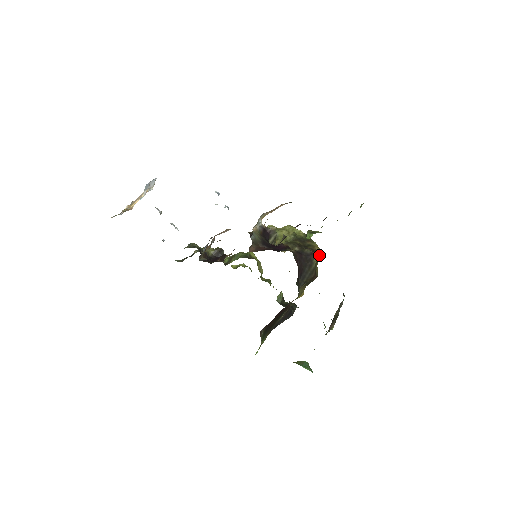
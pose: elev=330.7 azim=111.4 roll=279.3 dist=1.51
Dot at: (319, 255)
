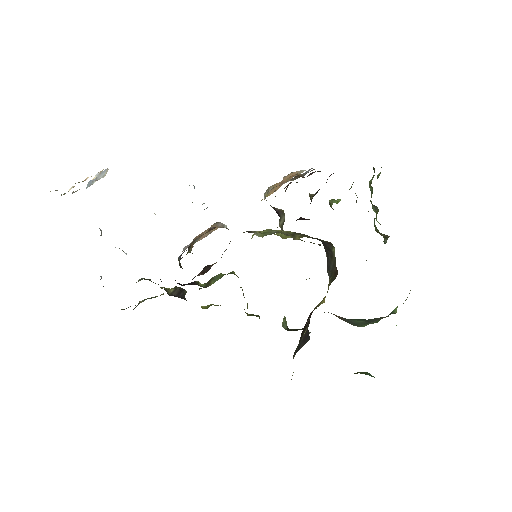
Dot at: occluded
